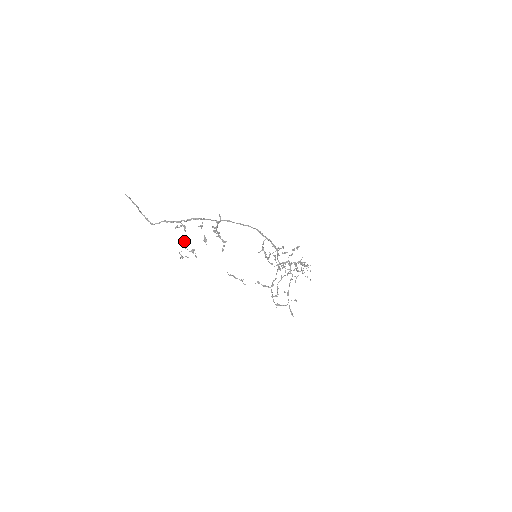
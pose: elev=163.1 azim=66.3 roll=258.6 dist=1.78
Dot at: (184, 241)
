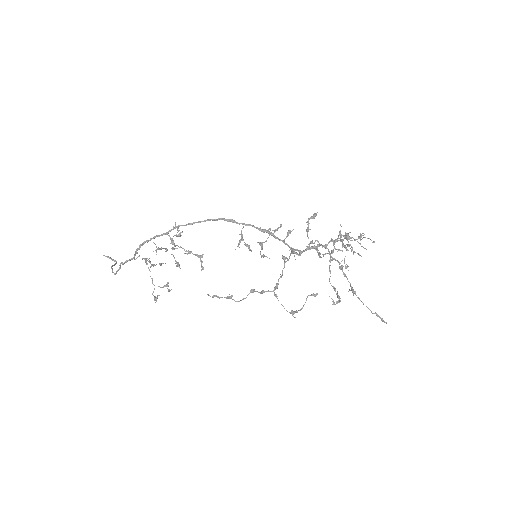
Dot at: occluded
